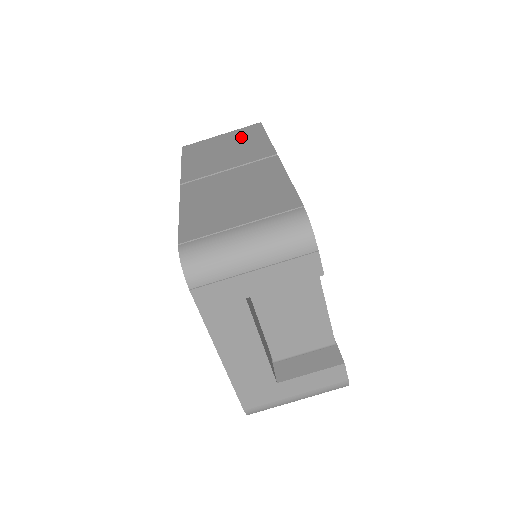
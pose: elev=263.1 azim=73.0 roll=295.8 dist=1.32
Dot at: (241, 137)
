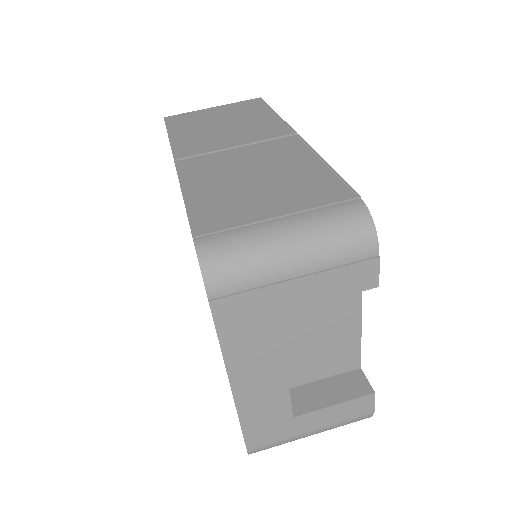
Dot at: (241, 111)
